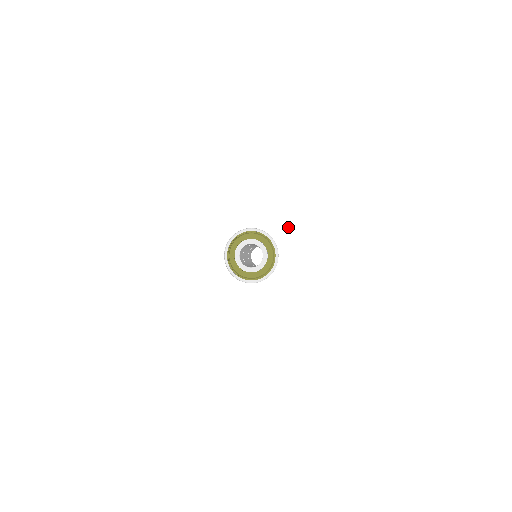
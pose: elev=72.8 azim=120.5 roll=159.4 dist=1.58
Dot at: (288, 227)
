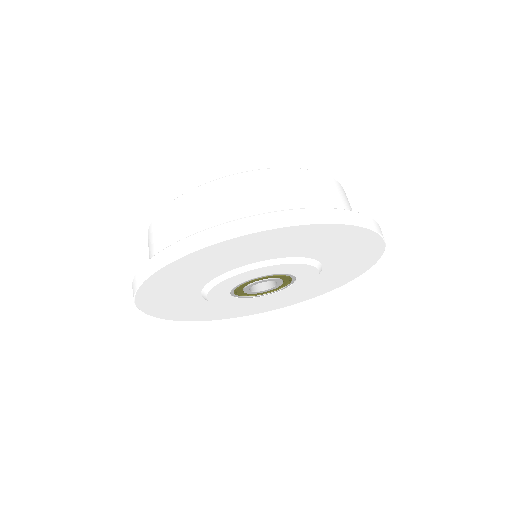
Dot at: (259, 269)
